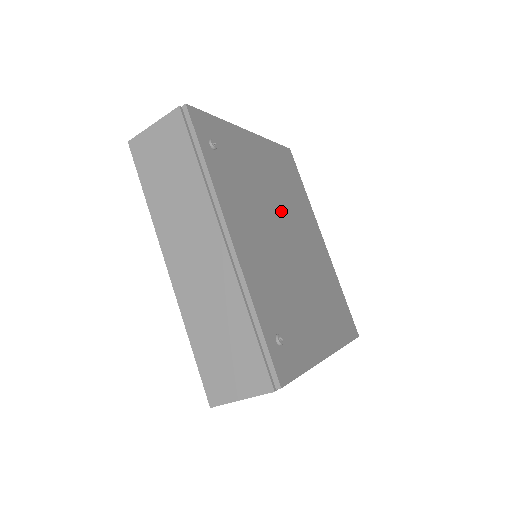
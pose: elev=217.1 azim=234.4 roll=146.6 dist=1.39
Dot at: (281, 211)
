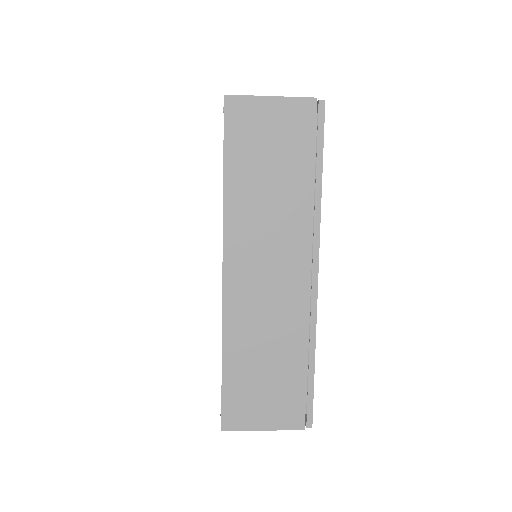
Dot at: occluded
